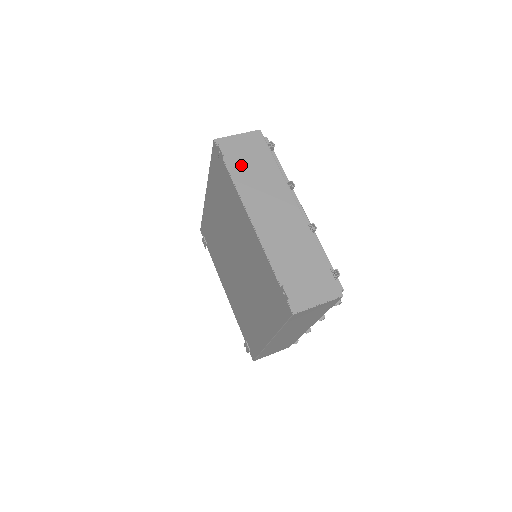
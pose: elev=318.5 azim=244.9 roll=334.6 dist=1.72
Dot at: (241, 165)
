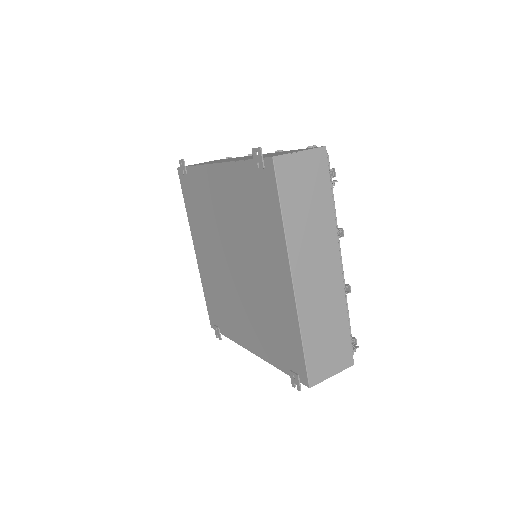
Dot at: occluded
